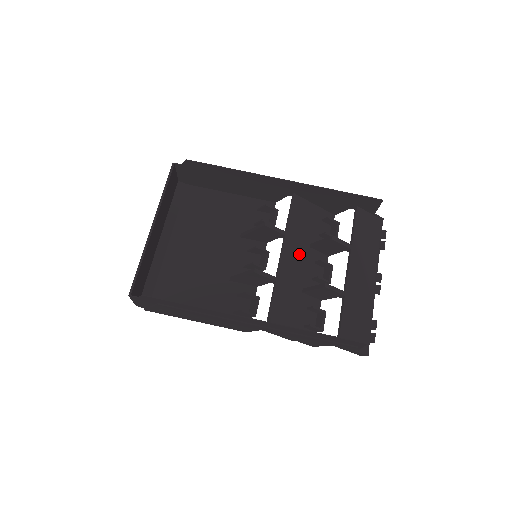
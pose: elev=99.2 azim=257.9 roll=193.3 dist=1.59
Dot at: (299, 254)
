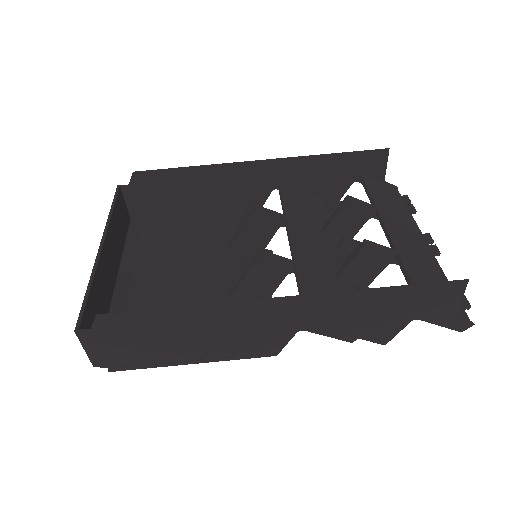
Dot at: (312, 237)
